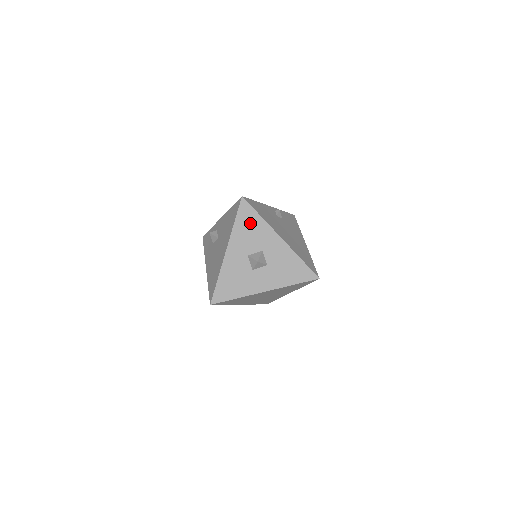
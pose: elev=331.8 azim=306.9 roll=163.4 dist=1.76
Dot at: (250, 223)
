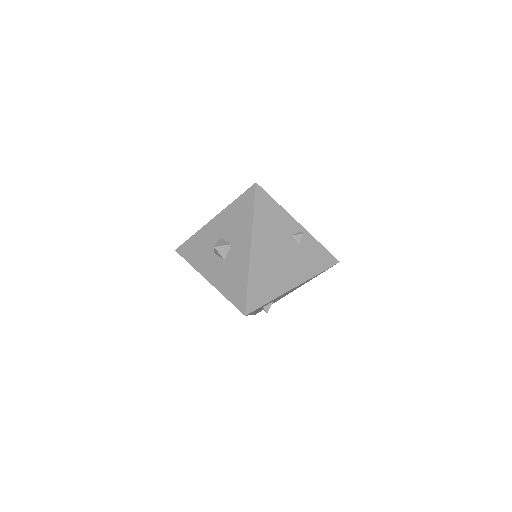
Dot at: (243, 212)
